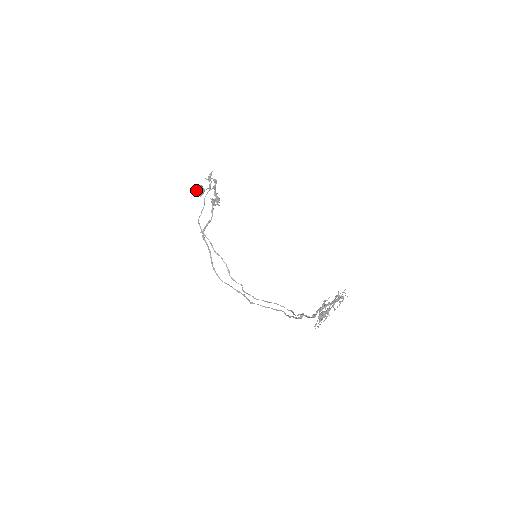
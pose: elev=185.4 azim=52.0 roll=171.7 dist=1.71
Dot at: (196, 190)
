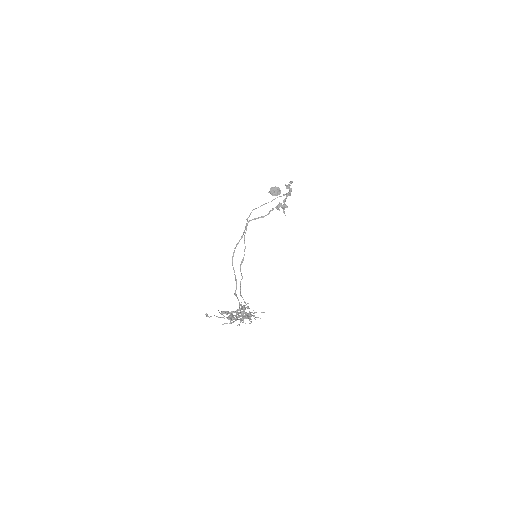
Dot at: (272, 188)
